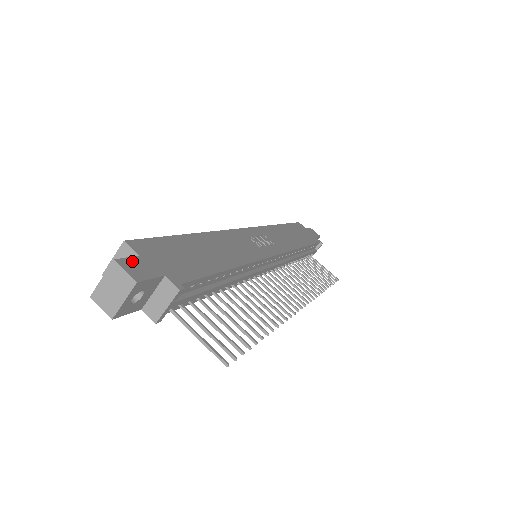
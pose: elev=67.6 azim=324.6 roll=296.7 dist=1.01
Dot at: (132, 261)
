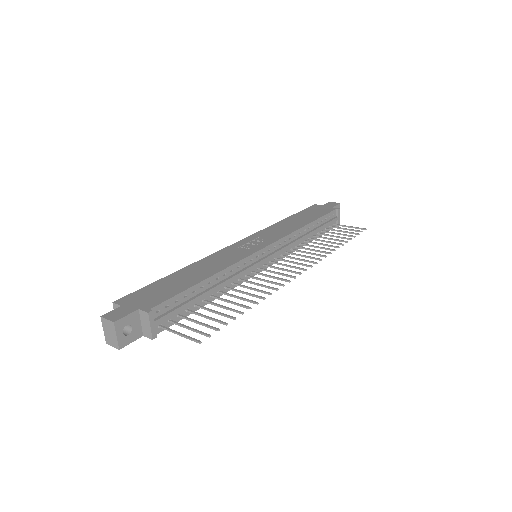
Dot at: (114, 311)
